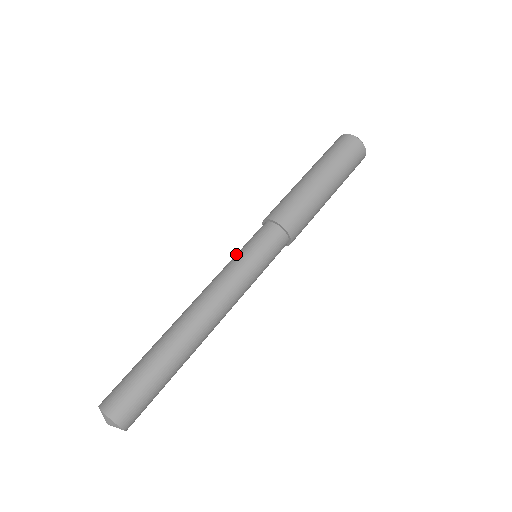
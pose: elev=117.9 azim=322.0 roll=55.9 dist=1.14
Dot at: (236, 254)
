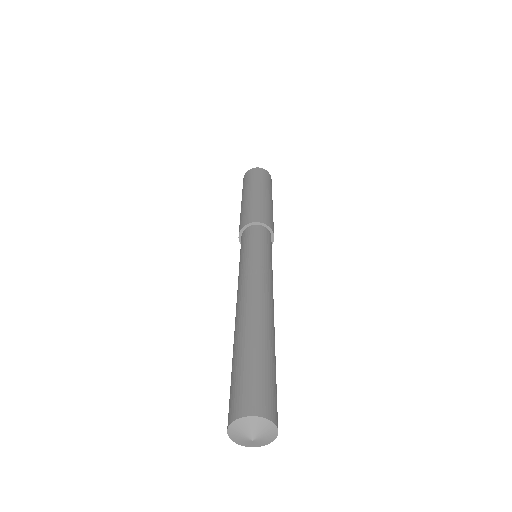
Dot at: (248, 251)
